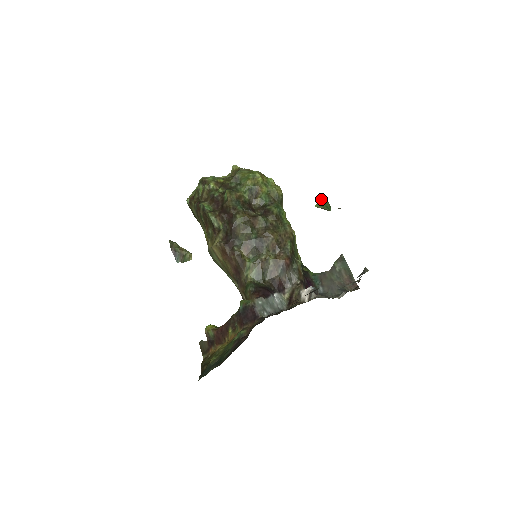
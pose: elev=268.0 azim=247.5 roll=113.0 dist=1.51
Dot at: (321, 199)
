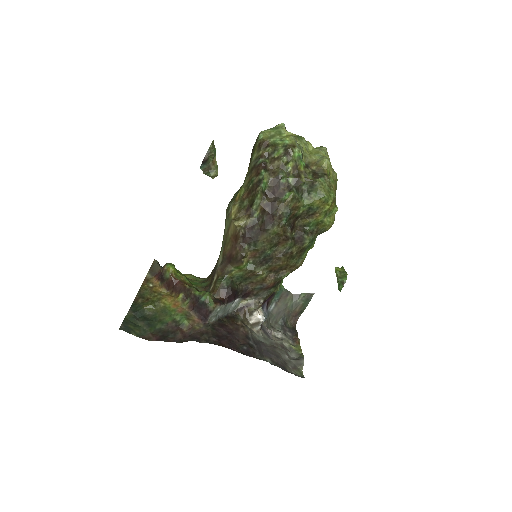
Dot at: (344, 273)
